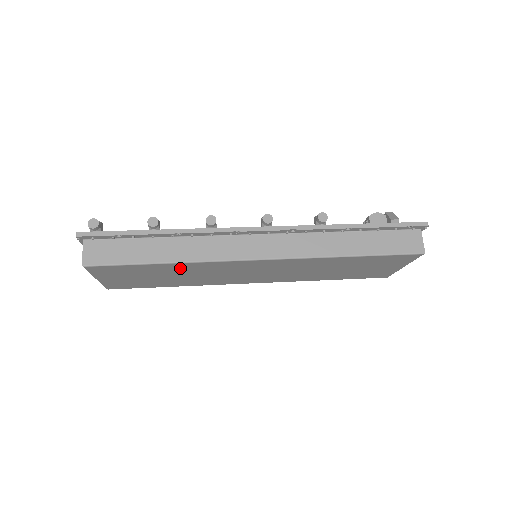
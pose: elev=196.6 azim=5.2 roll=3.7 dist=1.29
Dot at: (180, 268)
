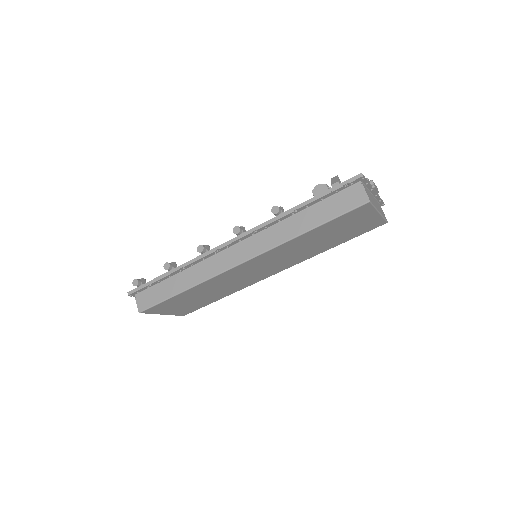
Dot at: (199, 289)
